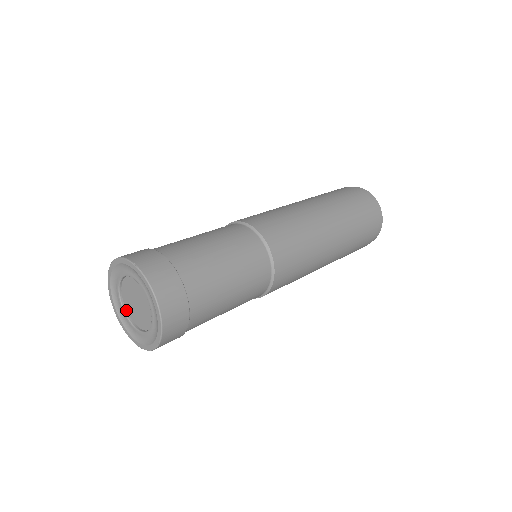
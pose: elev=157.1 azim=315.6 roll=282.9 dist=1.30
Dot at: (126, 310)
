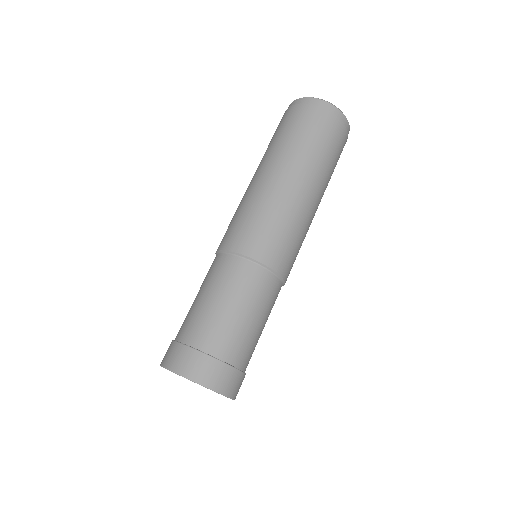
Dot at: occluded
